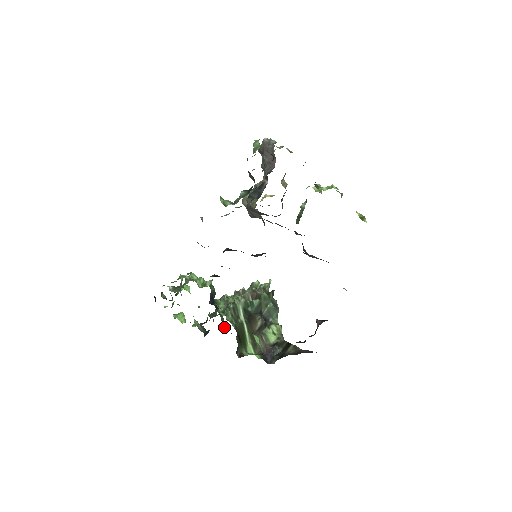
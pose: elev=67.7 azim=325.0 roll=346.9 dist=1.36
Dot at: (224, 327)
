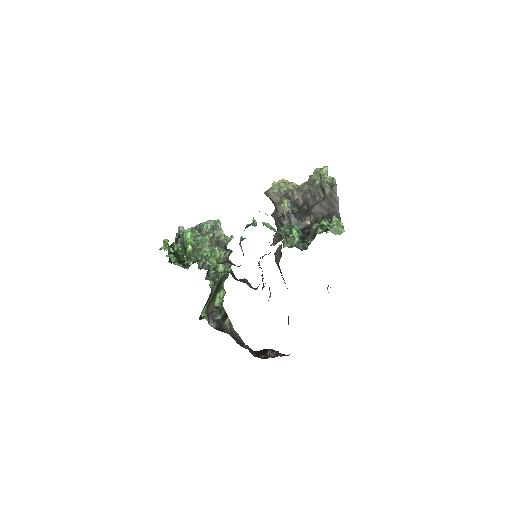
Dot at: occluded
